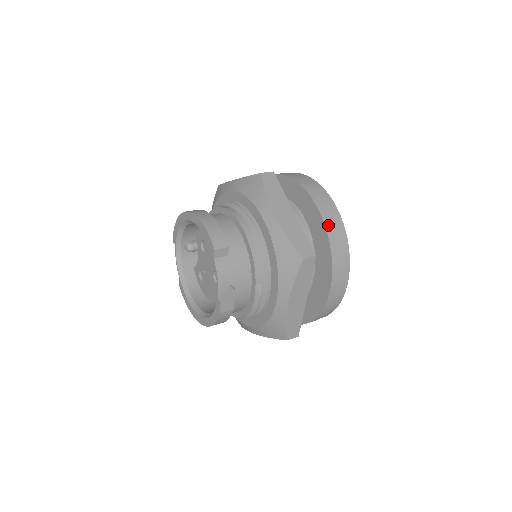
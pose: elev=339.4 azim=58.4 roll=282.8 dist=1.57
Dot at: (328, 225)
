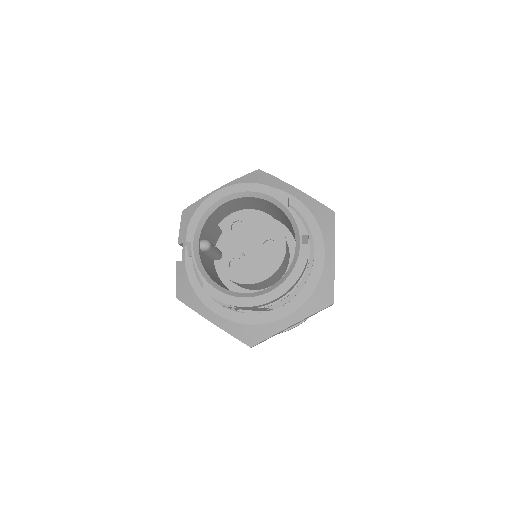
Dot at: occluded
